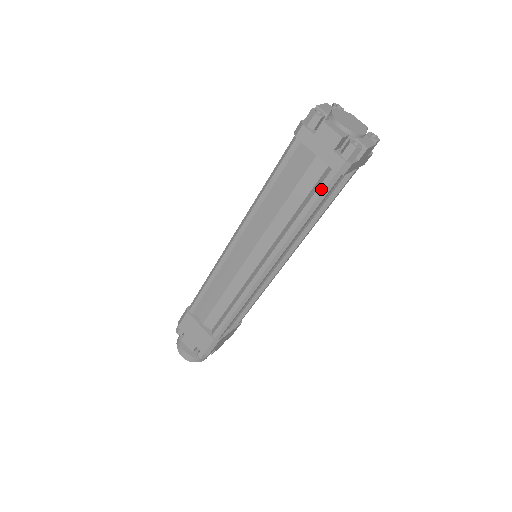
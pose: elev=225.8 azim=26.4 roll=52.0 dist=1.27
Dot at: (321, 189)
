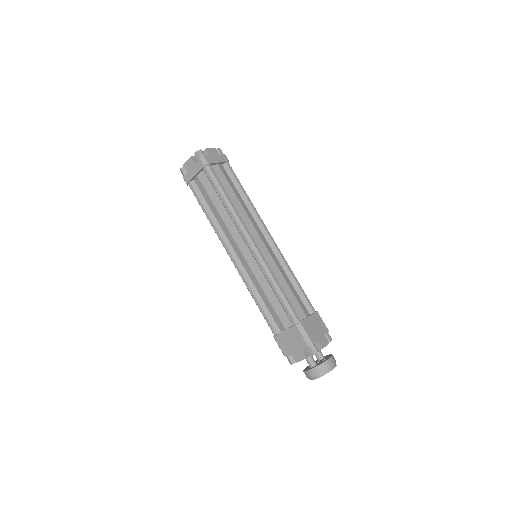
Dot at: (211, 179)
